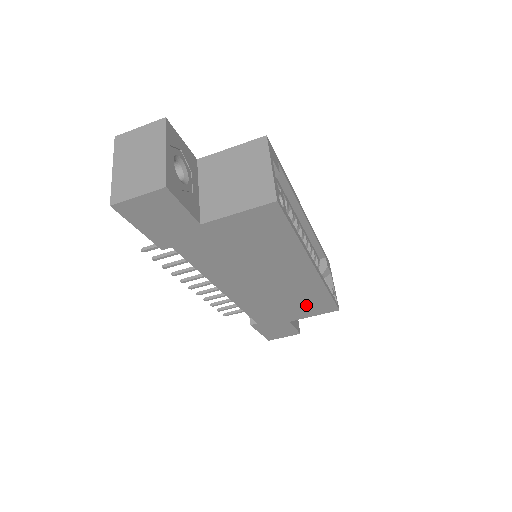
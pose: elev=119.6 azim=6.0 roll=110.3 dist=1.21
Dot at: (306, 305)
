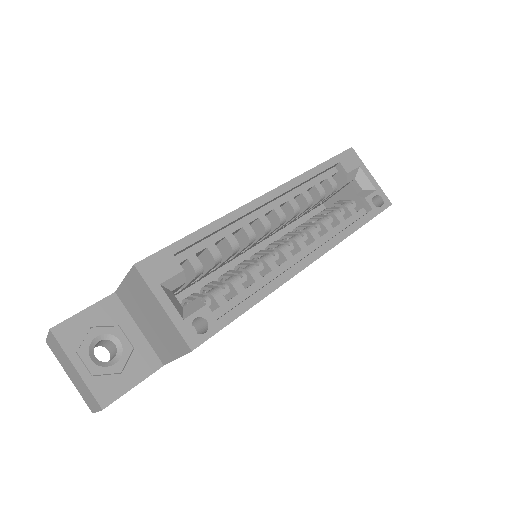
Dot at: occluded
